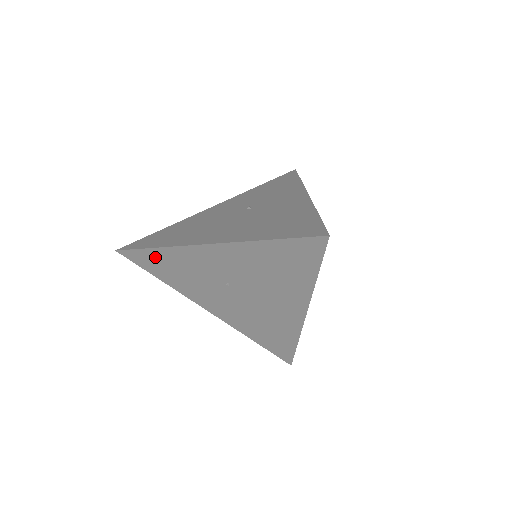
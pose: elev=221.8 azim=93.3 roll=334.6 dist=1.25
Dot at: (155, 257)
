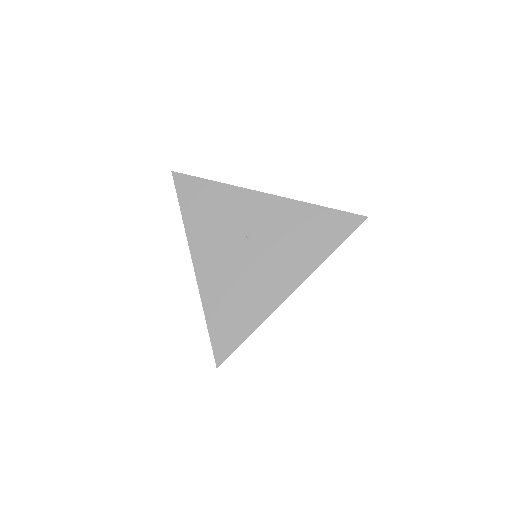
Dot at: (205, 190)
